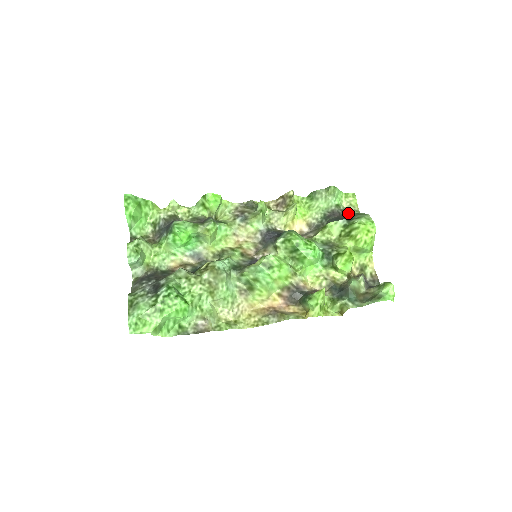
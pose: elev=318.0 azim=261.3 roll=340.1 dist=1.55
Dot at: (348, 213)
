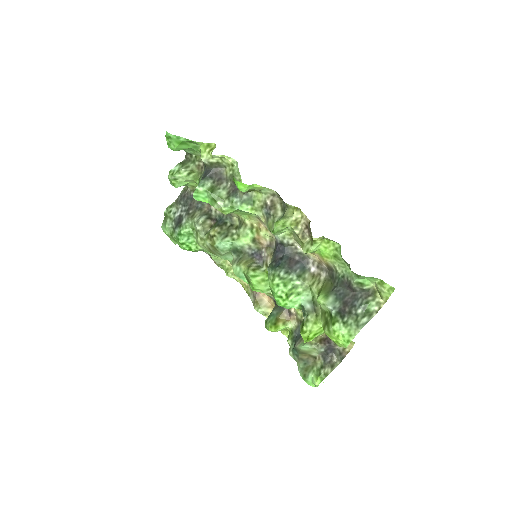
Dot at: (356, 302)
